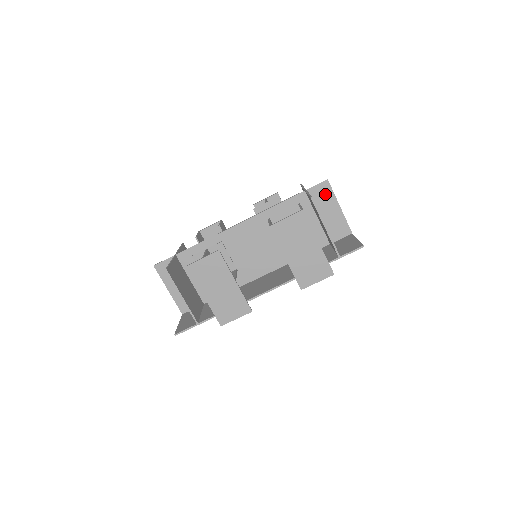
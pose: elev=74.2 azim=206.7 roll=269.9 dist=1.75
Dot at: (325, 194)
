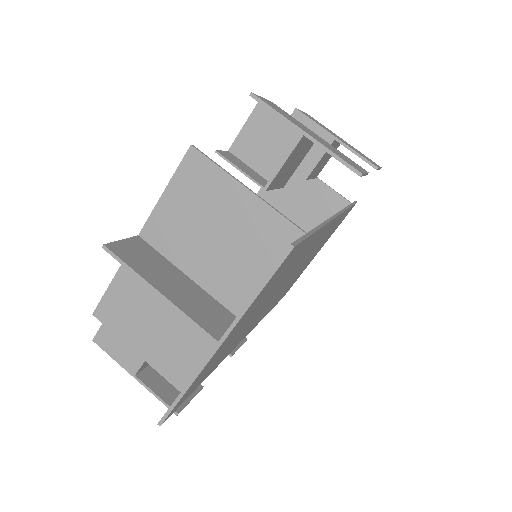
Dot at: occluded
